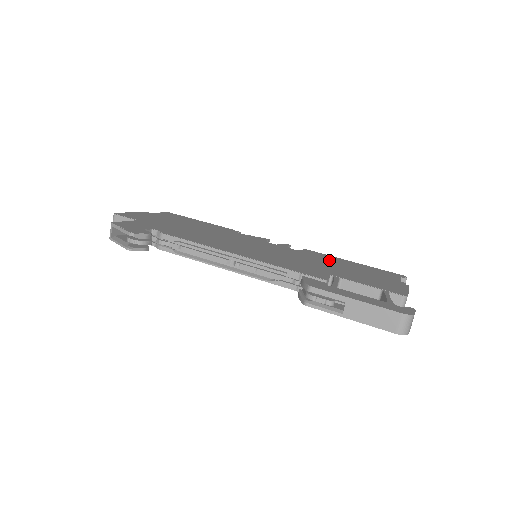
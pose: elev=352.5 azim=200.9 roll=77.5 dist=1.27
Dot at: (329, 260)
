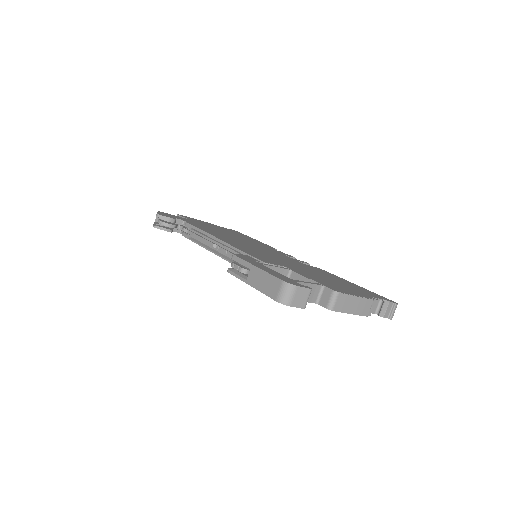
Dot at: (323, 273)
